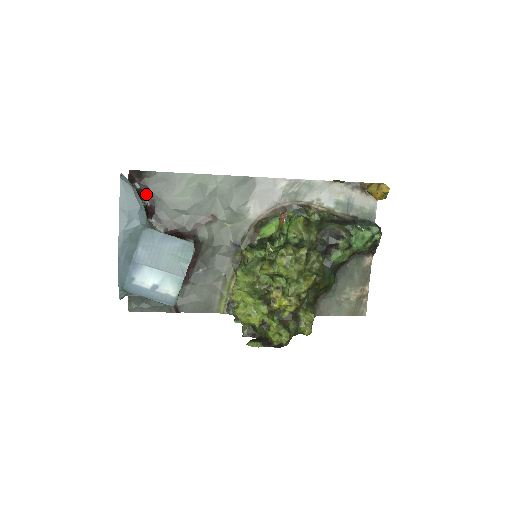
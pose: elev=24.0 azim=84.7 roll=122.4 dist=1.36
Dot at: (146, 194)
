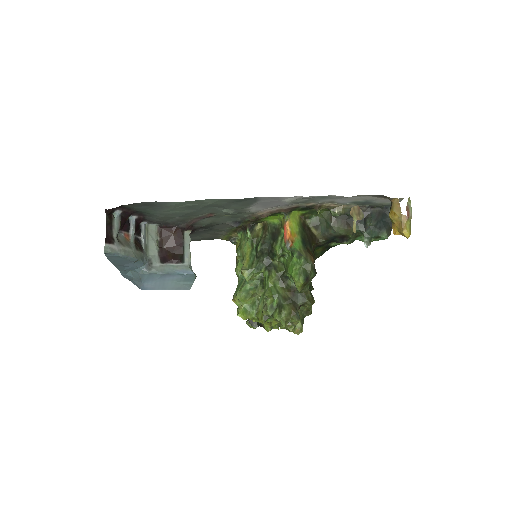
Dot at: (130, 213)
